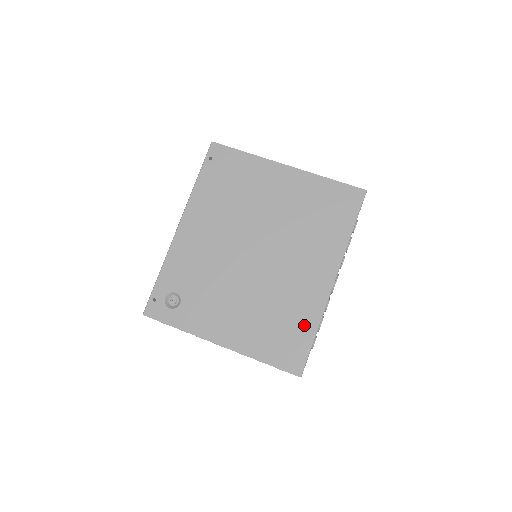
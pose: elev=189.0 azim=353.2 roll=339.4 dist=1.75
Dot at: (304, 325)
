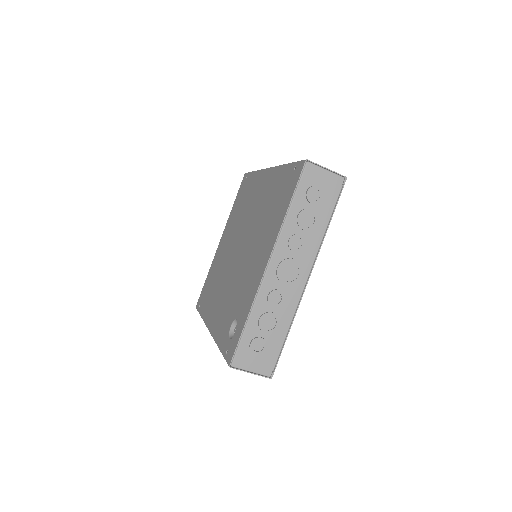
Dot at: (280, 179)
